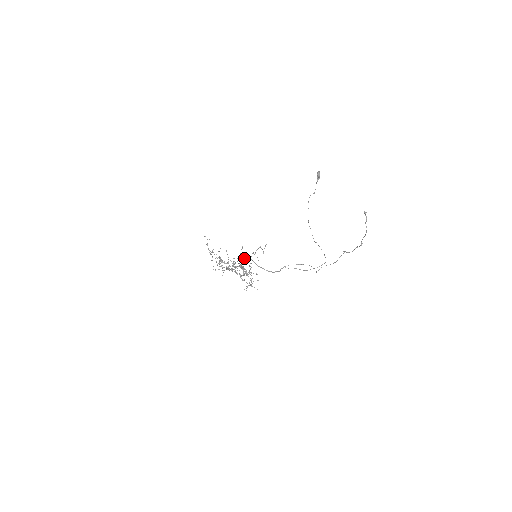
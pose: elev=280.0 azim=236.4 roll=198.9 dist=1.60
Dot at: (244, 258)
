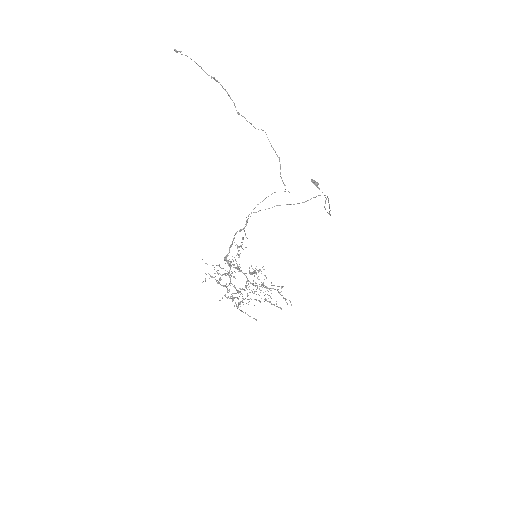
Dot at: occluded
